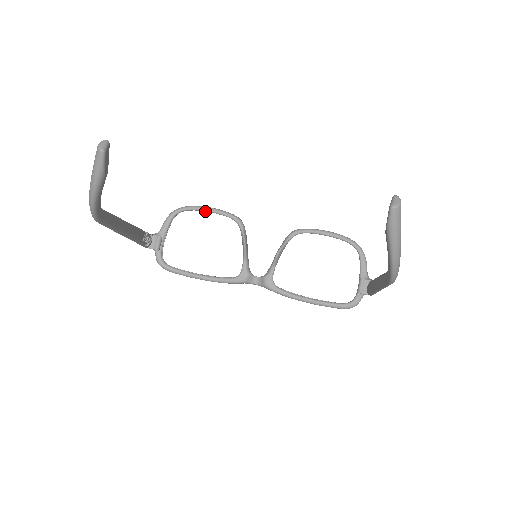
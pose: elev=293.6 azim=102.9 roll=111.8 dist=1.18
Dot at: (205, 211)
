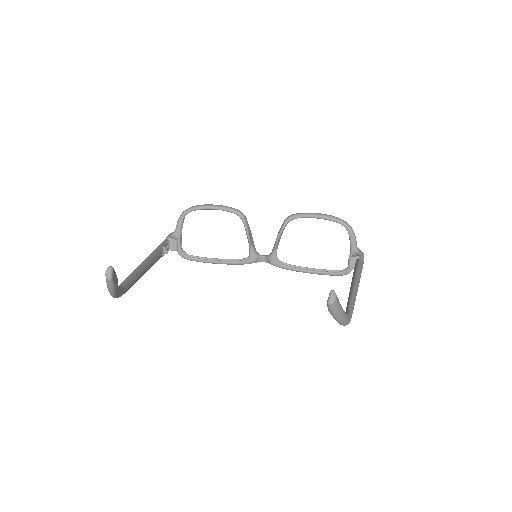
Dot at: (209, 209)
